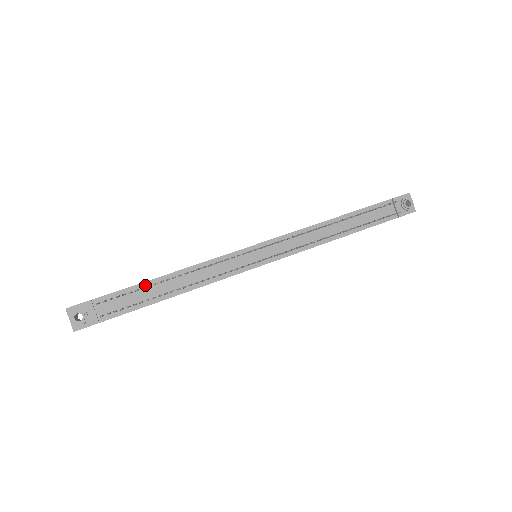
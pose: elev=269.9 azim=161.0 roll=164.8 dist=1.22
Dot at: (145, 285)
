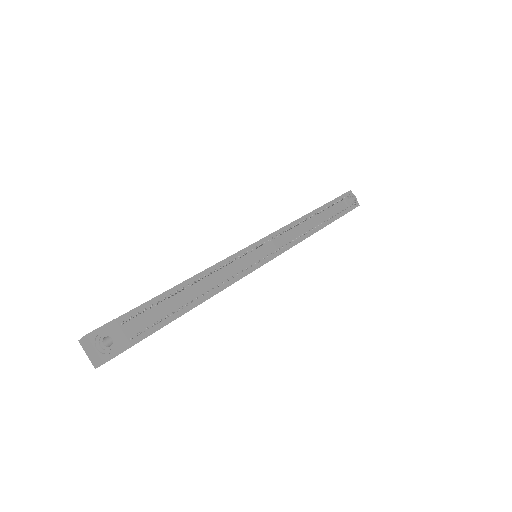
Dot at: (170, 293)
